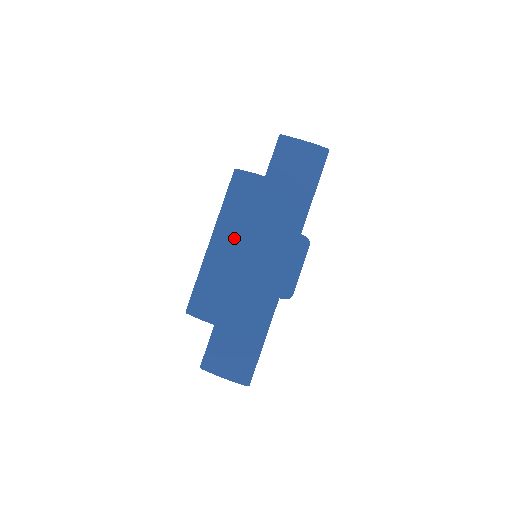
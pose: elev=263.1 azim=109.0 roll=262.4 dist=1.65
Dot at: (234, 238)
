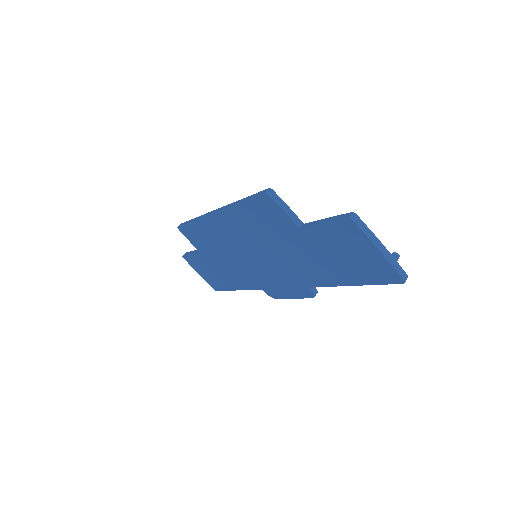
Dot at: (238, 232)
